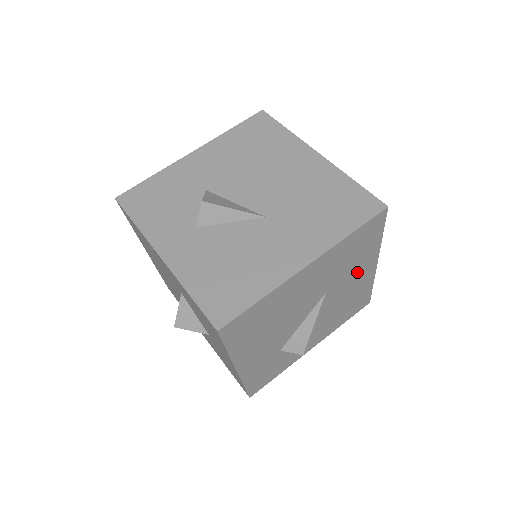
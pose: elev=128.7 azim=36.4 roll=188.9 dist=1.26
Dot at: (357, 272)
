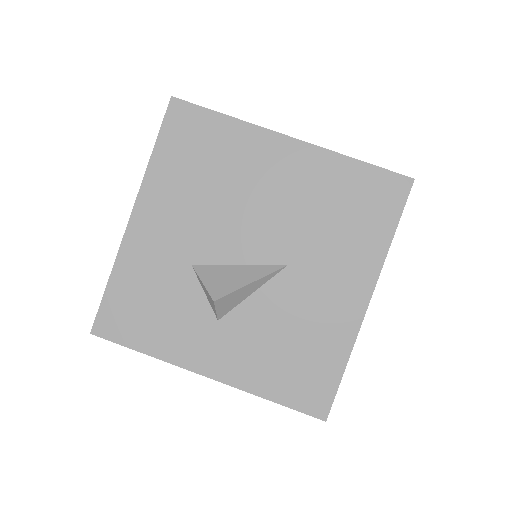
Dot at: occluded
